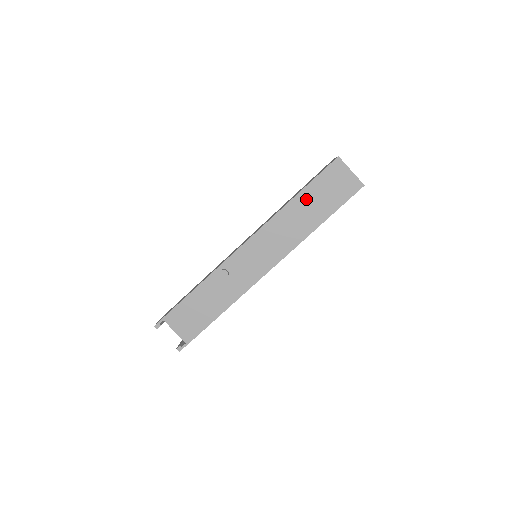
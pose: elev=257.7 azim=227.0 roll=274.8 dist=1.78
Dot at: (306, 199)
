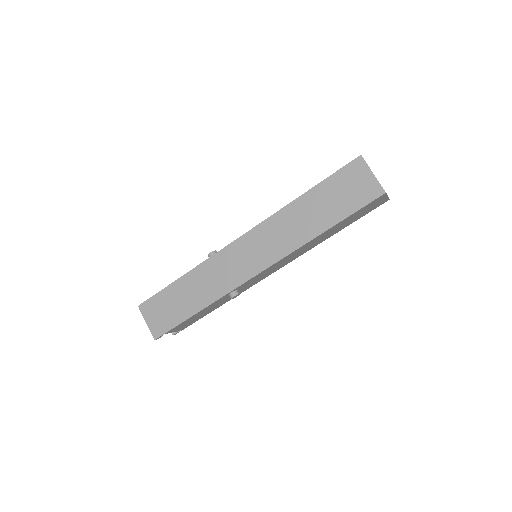
Dot at: (335, 228)
